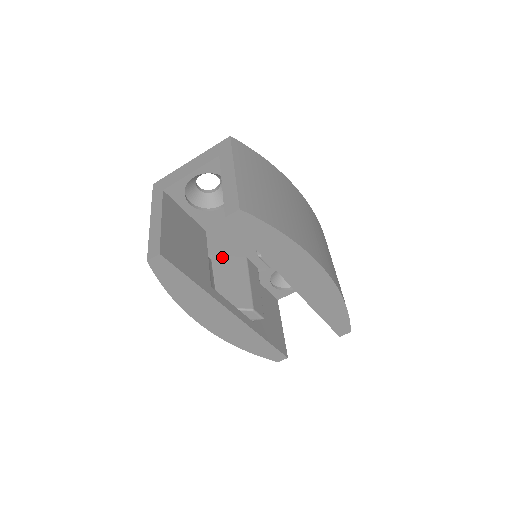
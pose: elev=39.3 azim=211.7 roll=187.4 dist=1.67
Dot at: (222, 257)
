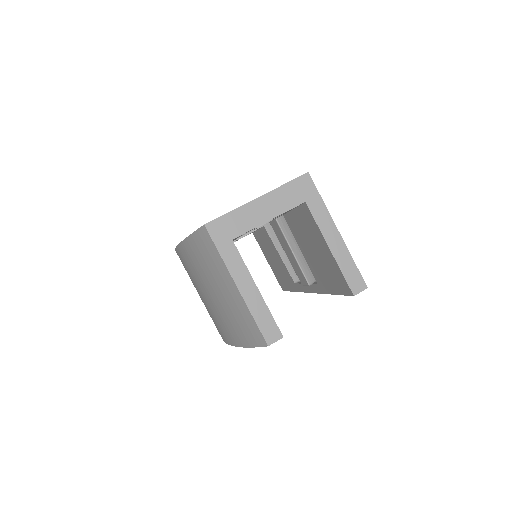
Dot at: occluded
